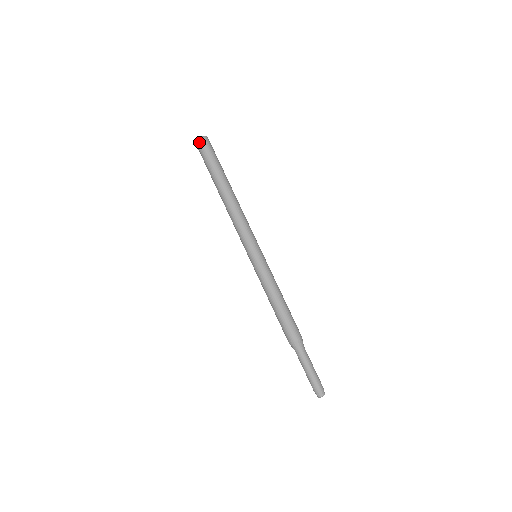
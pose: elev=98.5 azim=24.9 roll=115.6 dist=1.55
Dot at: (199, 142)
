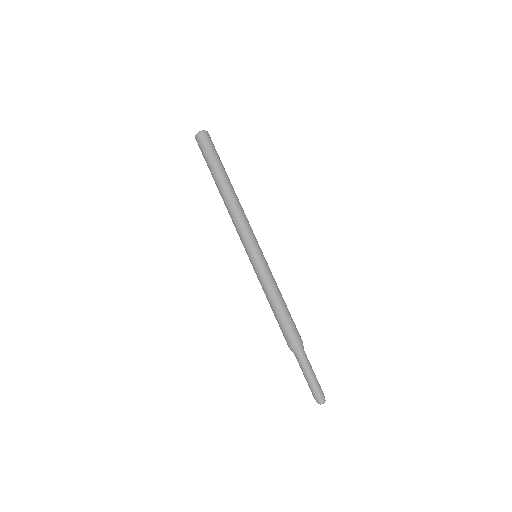
Dot at: (199, 136)
